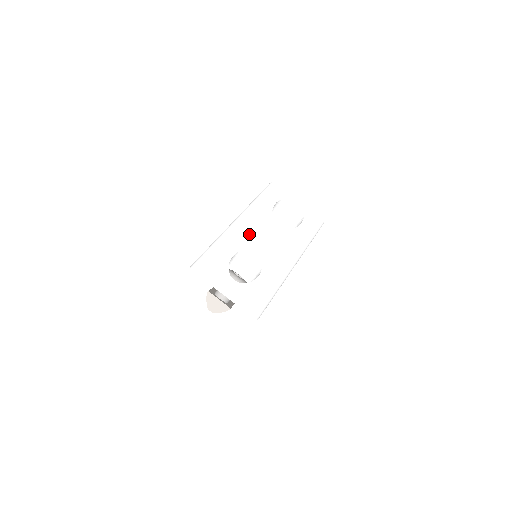
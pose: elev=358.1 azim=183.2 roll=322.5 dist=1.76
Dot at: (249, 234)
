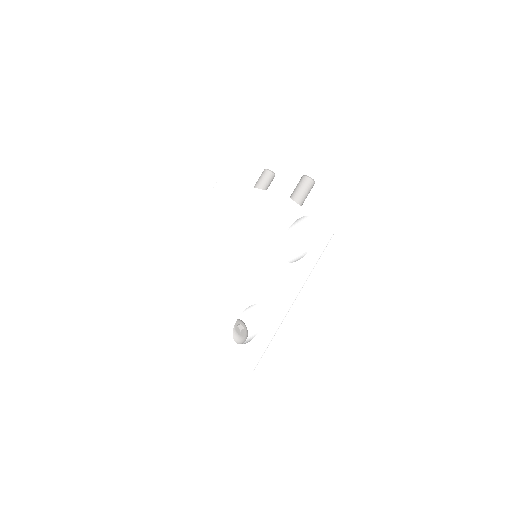
Dot at: (255, 286)
